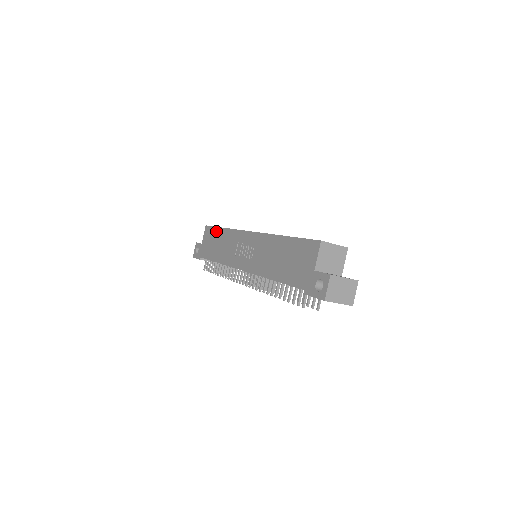
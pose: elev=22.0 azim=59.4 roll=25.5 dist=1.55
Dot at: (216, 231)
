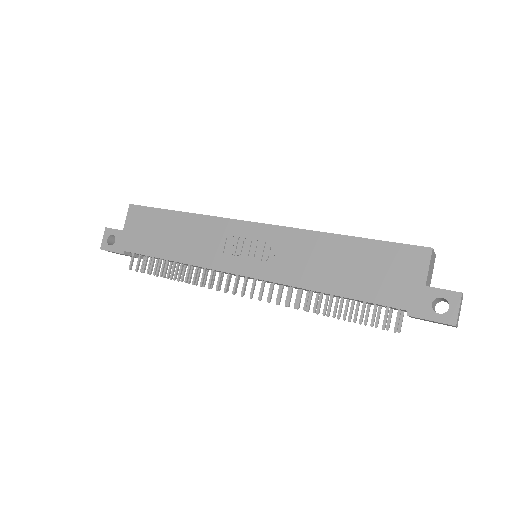
Dot at: (163, 215)
